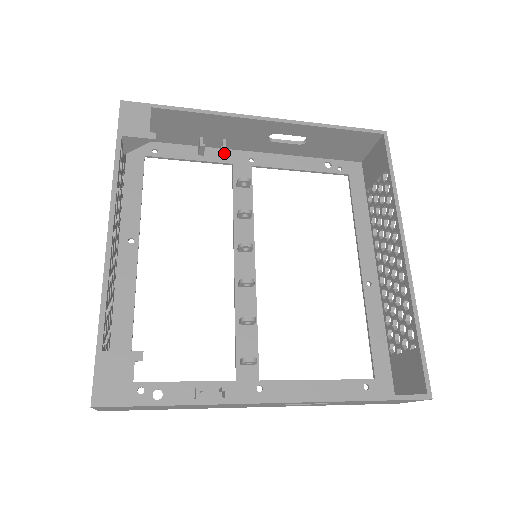
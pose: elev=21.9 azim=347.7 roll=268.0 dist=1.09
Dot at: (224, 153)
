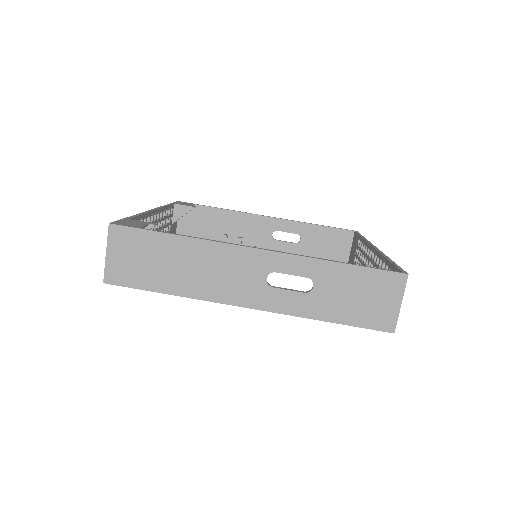
Dot at: occluded
